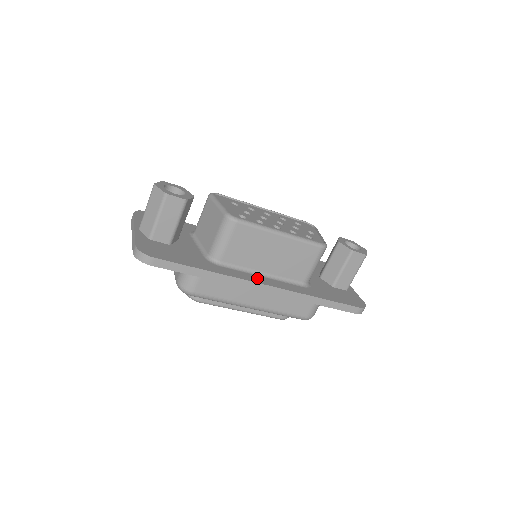
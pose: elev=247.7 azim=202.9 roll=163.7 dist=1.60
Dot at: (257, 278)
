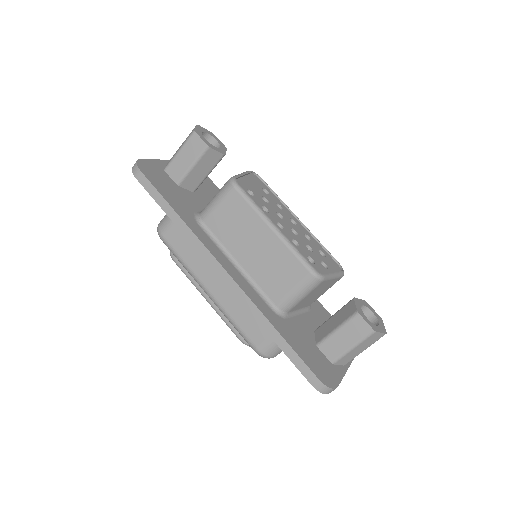
Dot at: (224, 260)
